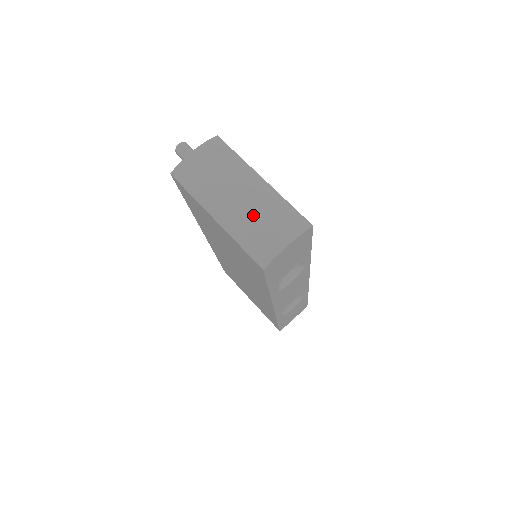
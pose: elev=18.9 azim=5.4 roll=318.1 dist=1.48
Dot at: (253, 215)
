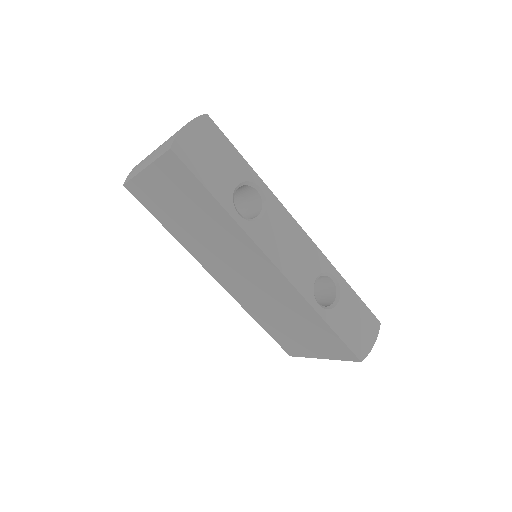
Dot at: occluded
